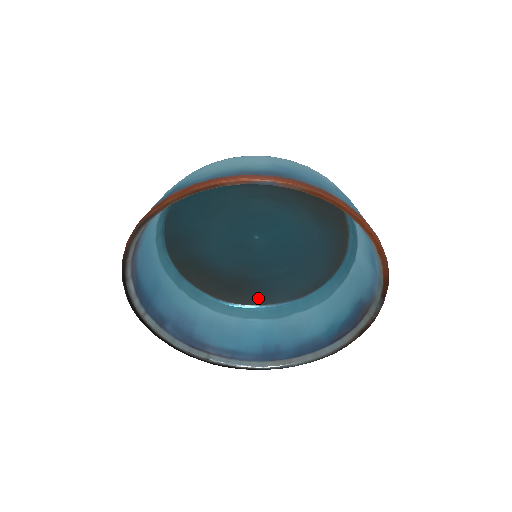
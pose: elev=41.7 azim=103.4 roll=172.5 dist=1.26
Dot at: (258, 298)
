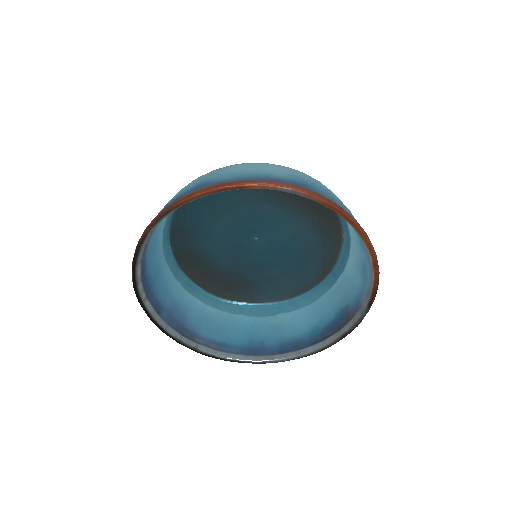
Dot at: (247, 296)
